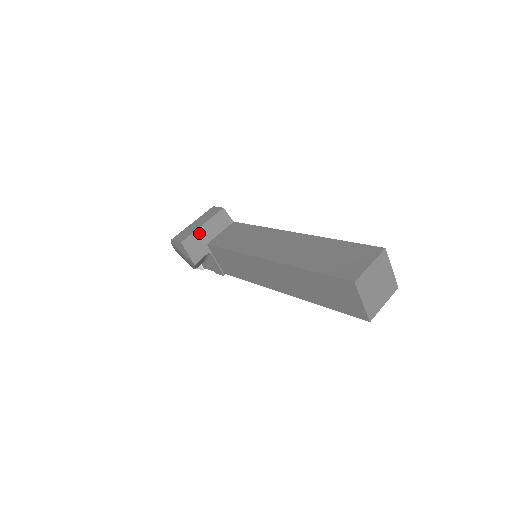
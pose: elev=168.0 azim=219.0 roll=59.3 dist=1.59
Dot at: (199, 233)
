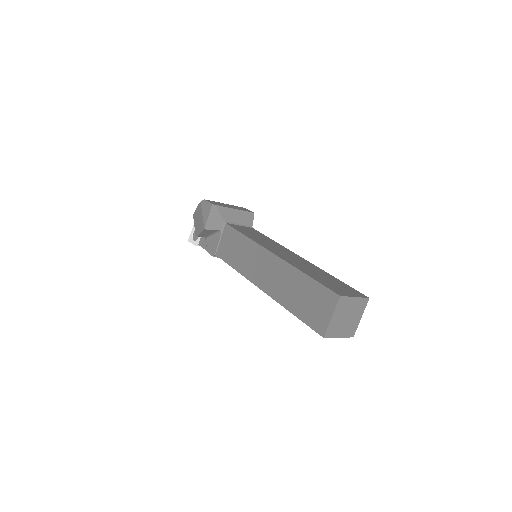
Dot at: (227, 211)
